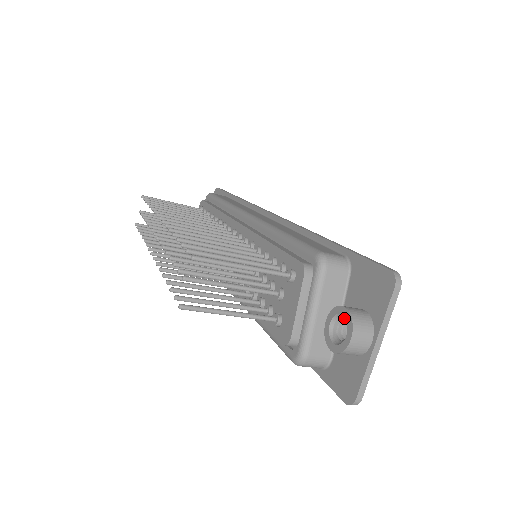
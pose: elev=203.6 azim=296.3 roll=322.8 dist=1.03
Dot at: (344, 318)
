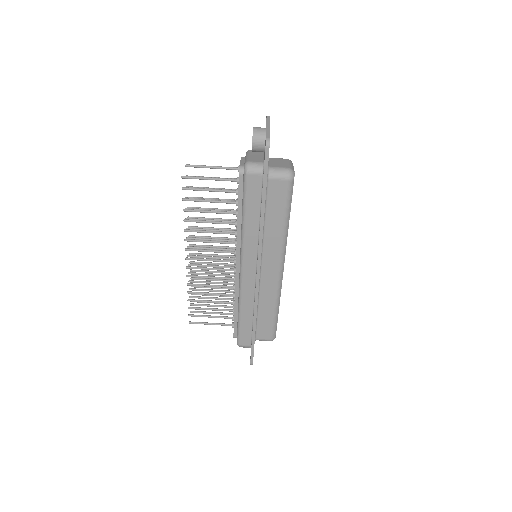
Dot at: occluded
